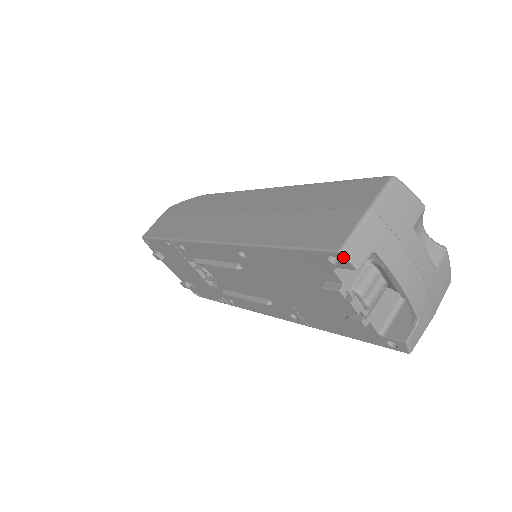
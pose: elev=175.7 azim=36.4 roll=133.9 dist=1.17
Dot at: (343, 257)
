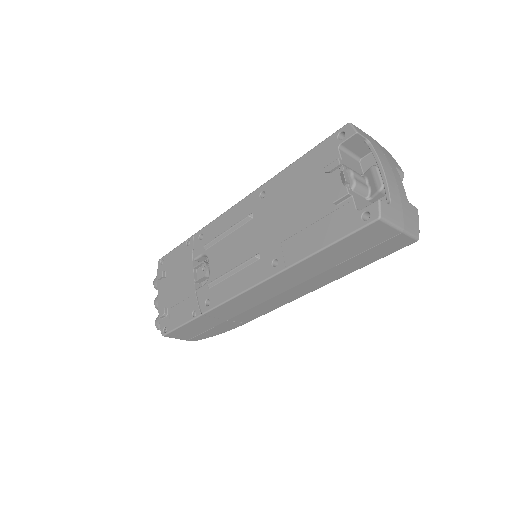
Dot at: (350, 126)
